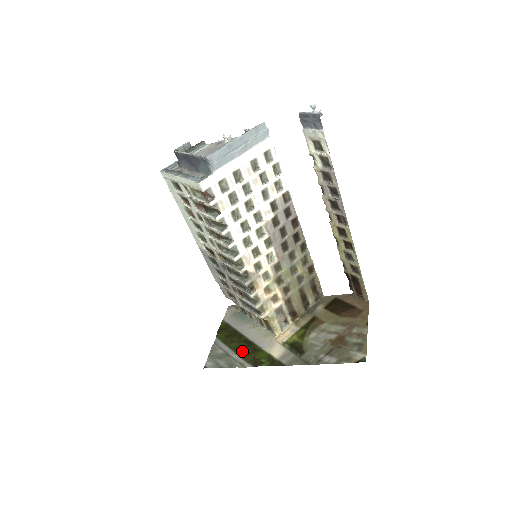
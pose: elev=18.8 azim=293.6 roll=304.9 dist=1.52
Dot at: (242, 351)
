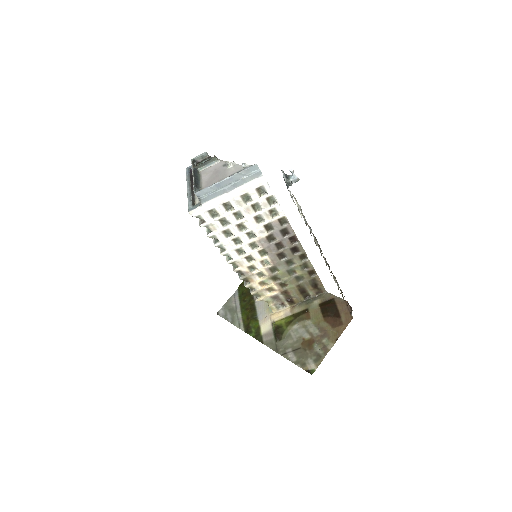
Dot at: (245, 313)
